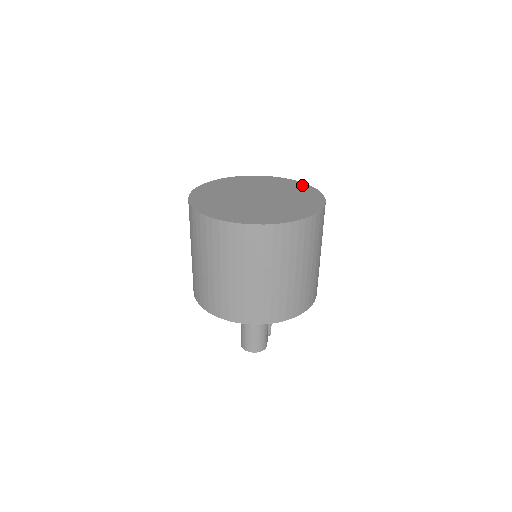
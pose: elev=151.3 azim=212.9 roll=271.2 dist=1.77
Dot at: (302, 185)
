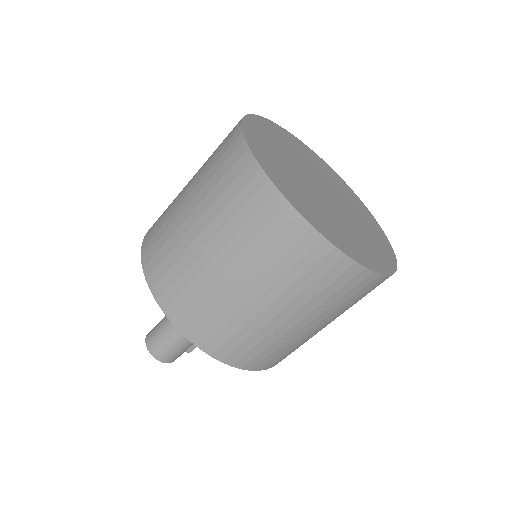
Dot at: (379, 228)
